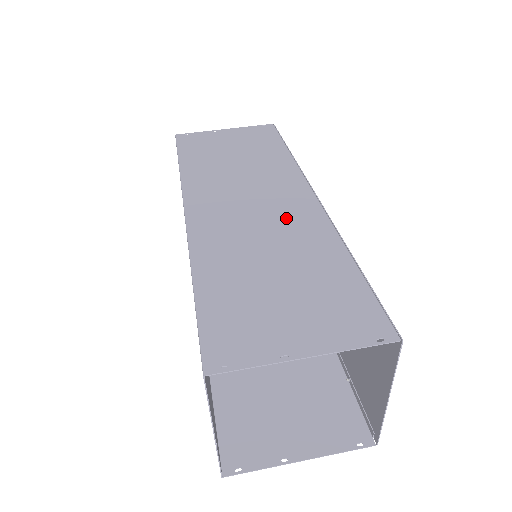
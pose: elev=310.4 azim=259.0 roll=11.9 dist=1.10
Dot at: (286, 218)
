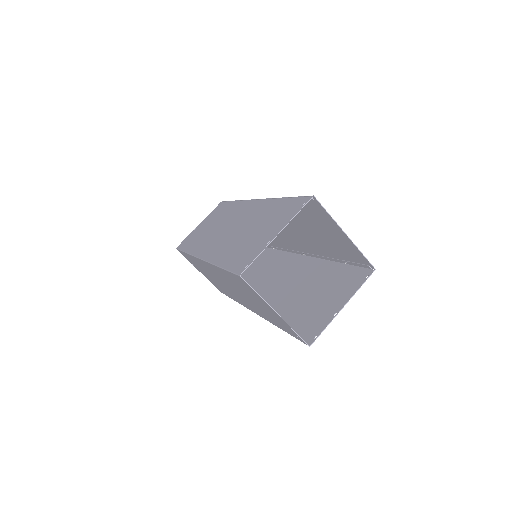
Dot at: (246, 217)
